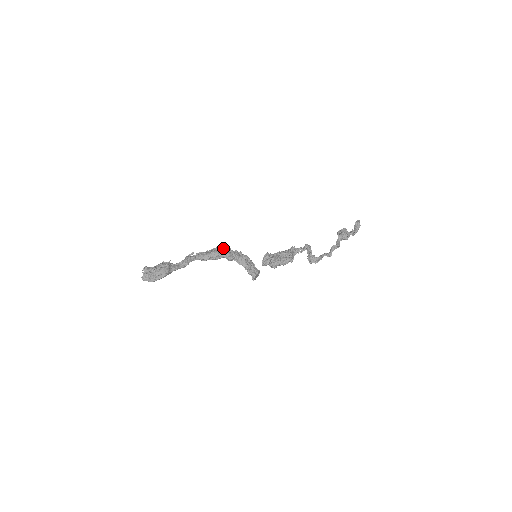
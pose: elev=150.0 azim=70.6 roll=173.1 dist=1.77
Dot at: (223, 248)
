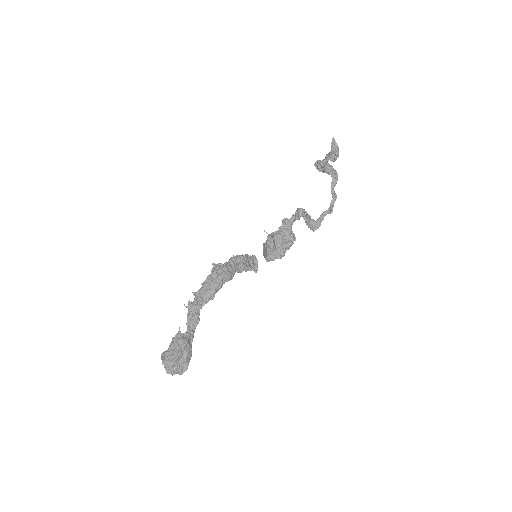
Dot at: (222, 274)
